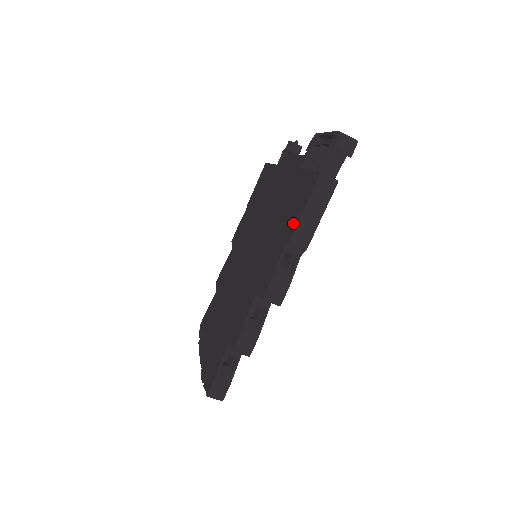
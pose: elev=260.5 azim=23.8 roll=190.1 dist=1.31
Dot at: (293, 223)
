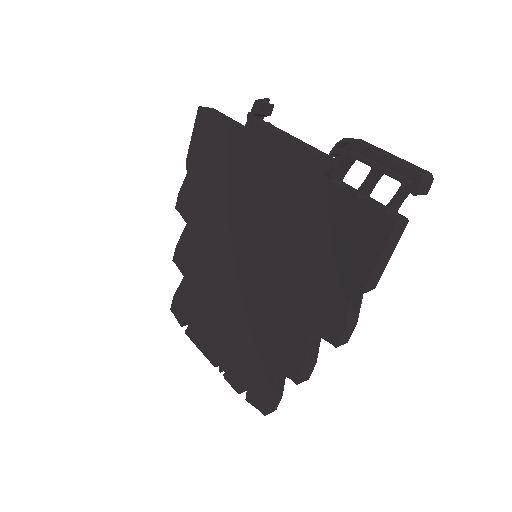
Dot at: (359, 270)
